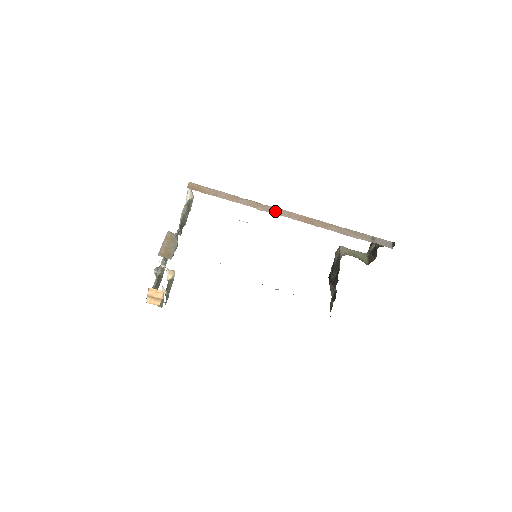
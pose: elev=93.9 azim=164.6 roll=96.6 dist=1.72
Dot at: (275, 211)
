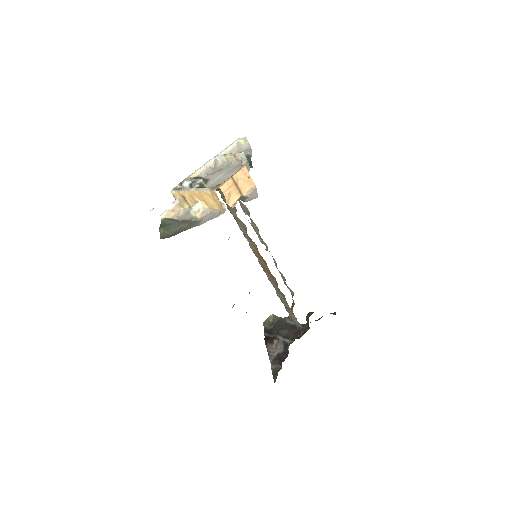
Dot at: occluded
